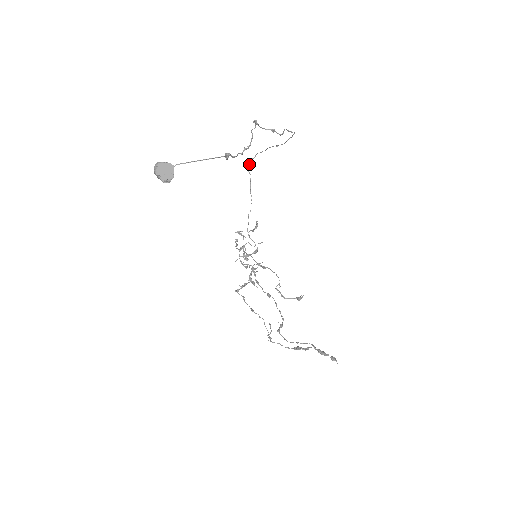
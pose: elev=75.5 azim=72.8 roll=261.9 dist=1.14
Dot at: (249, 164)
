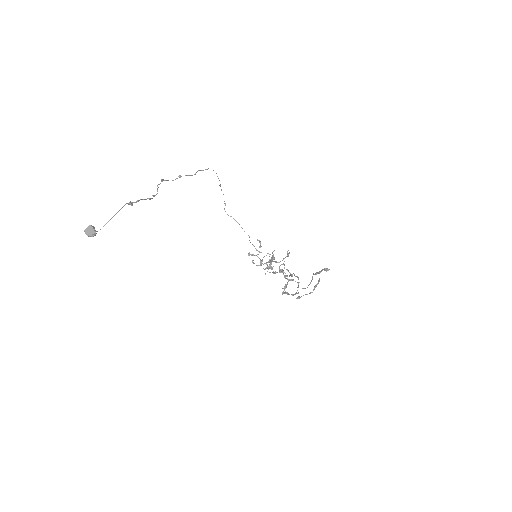
Dot at: (225, 211)
